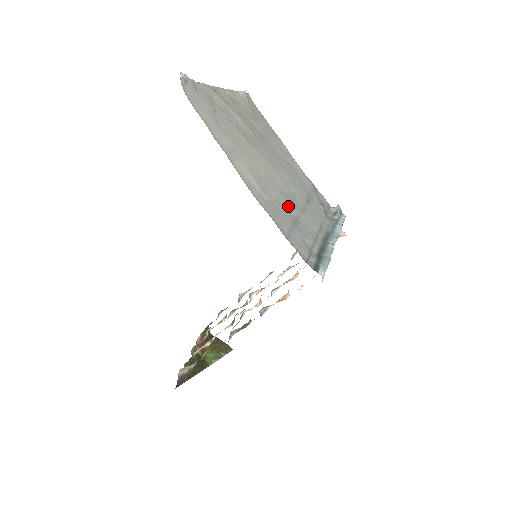
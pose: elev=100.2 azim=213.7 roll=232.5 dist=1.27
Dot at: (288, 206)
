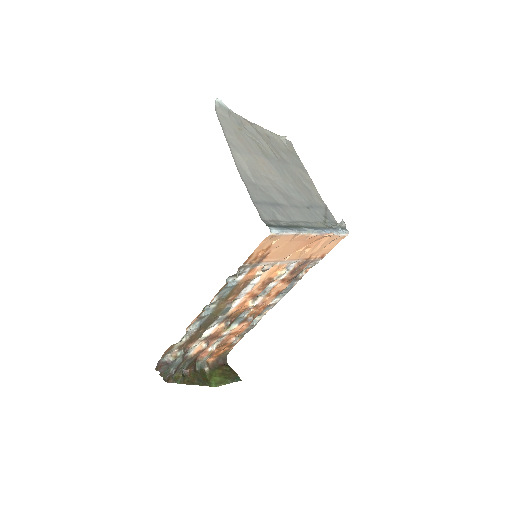
Dot at: (277, 196)
